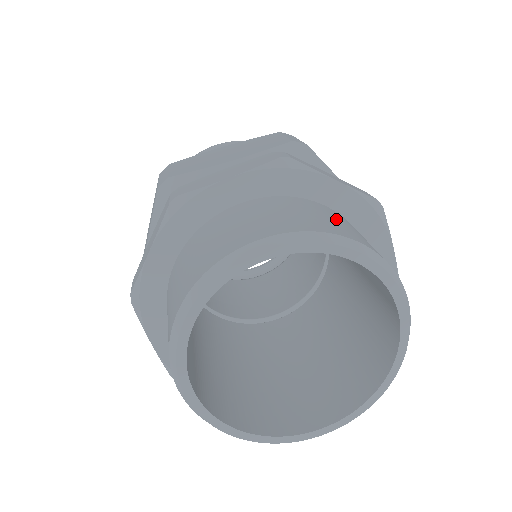
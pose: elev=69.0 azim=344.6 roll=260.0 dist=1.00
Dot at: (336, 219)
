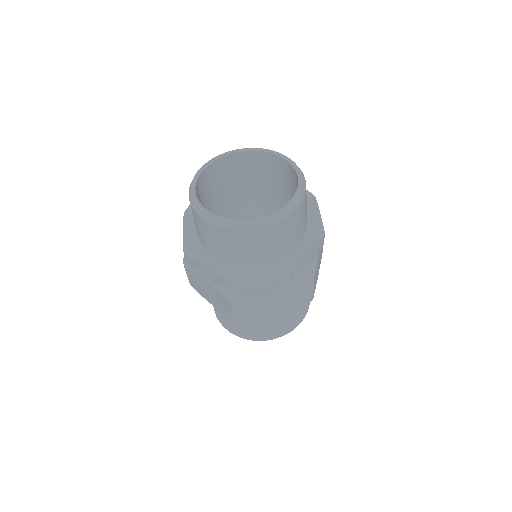
Dot at: occluded
